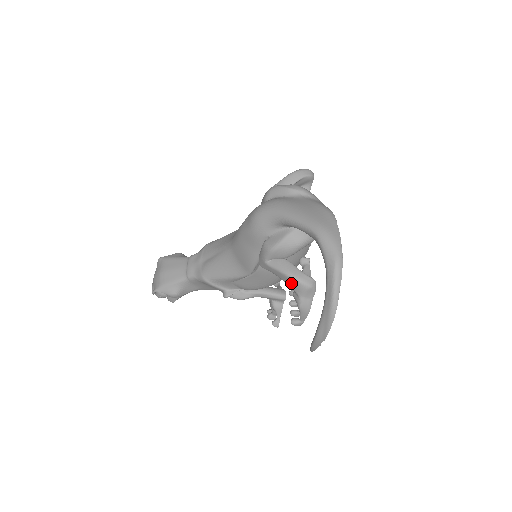
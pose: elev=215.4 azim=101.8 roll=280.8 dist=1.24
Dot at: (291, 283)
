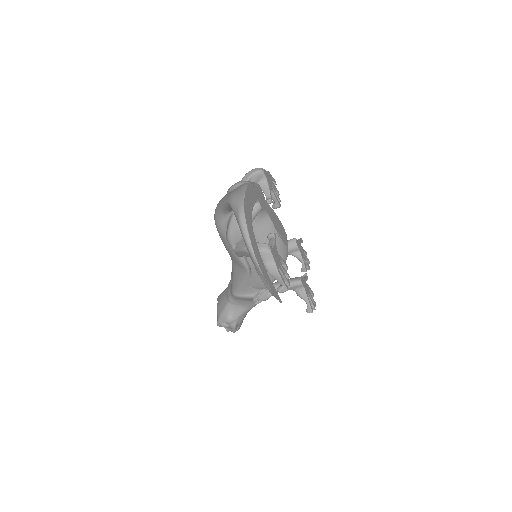
Dot at: occluded
